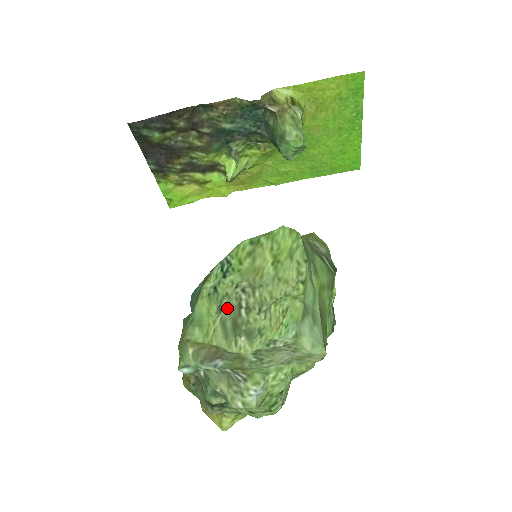
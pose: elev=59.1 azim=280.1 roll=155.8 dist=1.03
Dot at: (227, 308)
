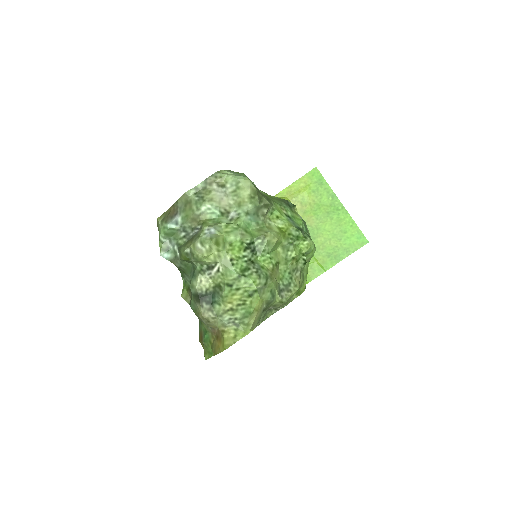
Dot at: occluded
